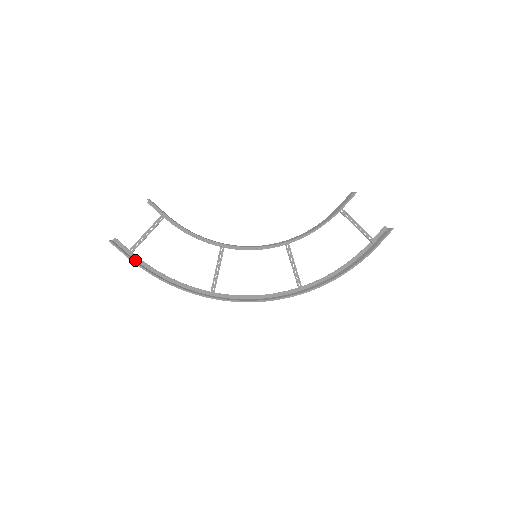
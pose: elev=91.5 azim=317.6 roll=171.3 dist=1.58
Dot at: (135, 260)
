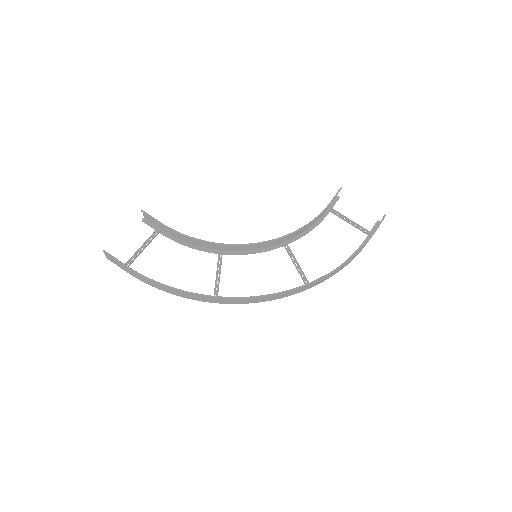
Dot at: (131, 274)
